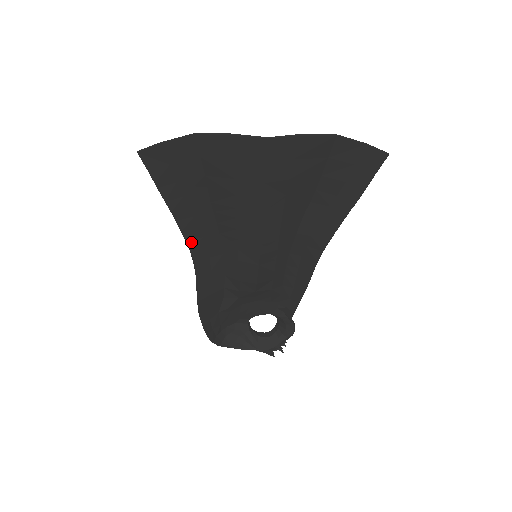
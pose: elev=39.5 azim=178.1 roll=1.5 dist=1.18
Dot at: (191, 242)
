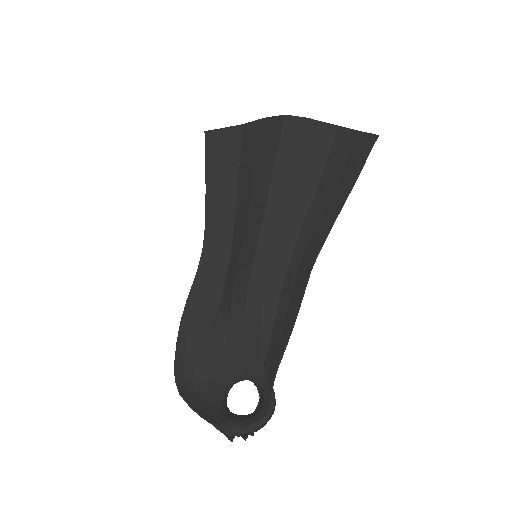
Dot at: (209, 226)
